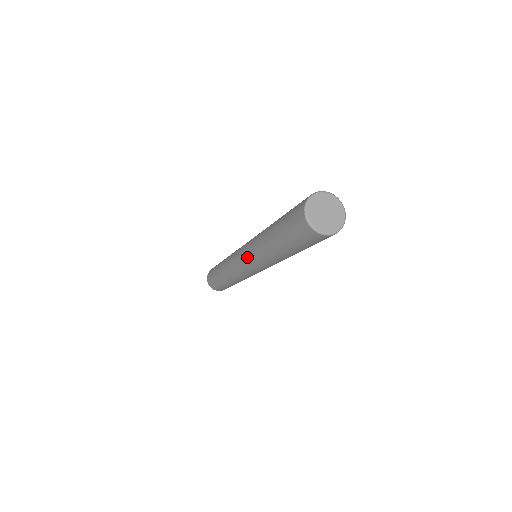
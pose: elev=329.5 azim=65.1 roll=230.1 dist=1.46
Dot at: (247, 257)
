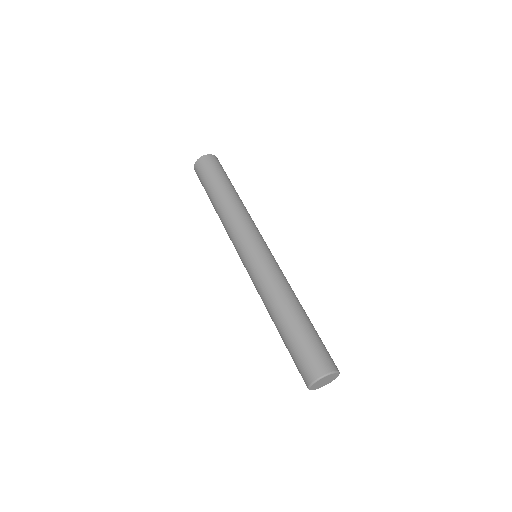
Dot at: occluded
